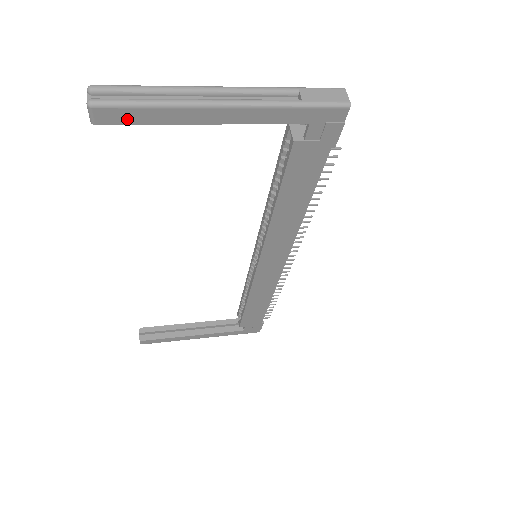
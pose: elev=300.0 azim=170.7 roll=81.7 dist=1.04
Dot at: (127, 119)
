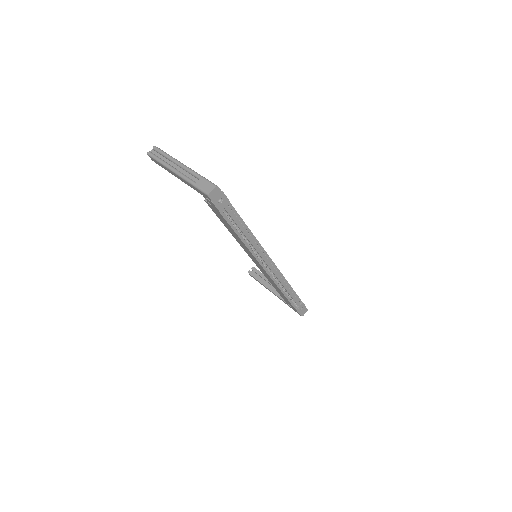
Dot at: (157, 163)
